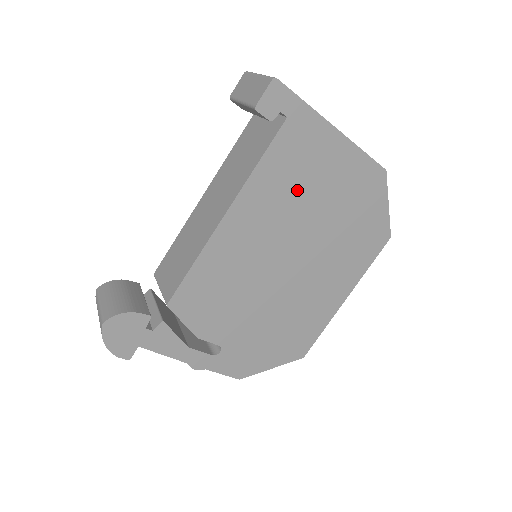
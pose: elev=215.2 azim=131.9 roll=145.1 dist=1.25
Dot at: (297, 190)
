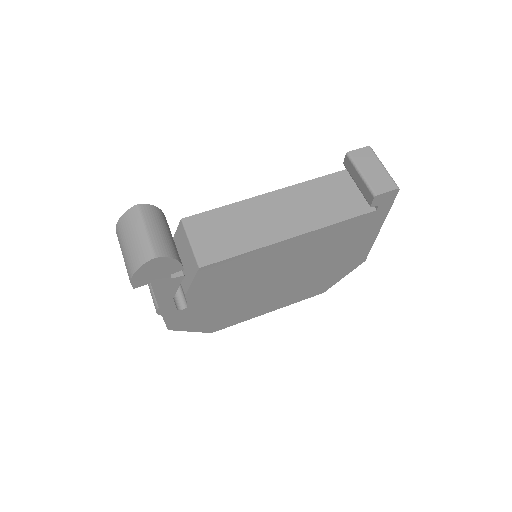
Dot at: (331, 246)
